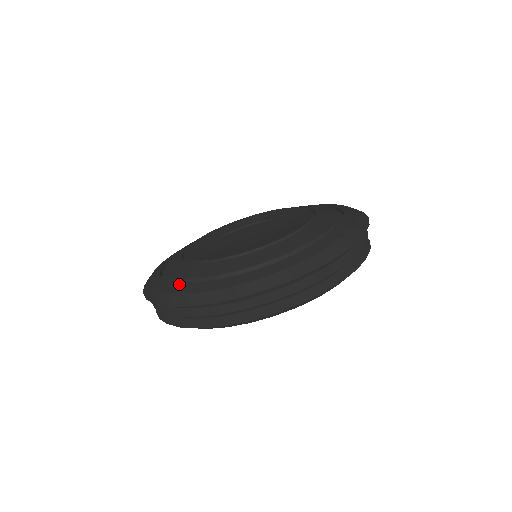
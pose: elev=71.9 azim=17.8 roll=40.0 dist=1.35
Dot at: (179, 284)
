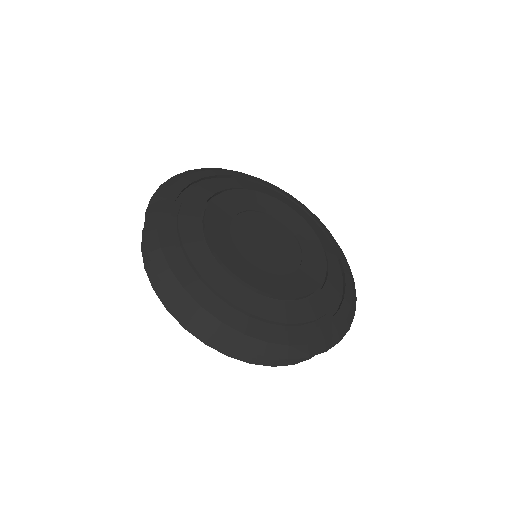
Dot at: (181, 261)
